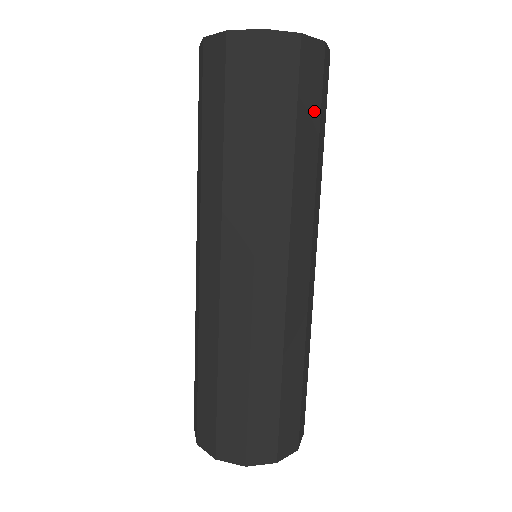
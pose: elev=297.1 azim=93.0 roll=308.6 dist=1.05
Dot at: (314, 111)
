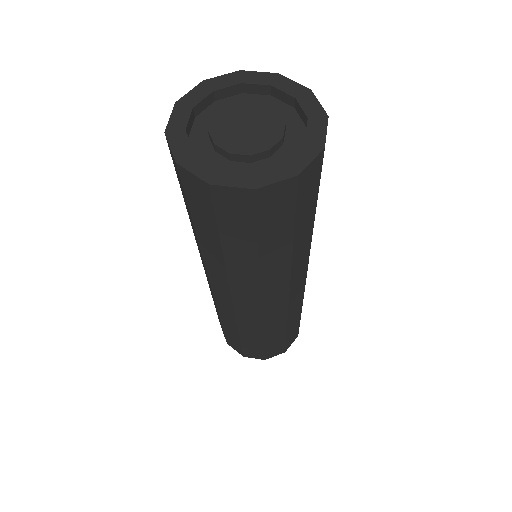
Dot at: occluded
